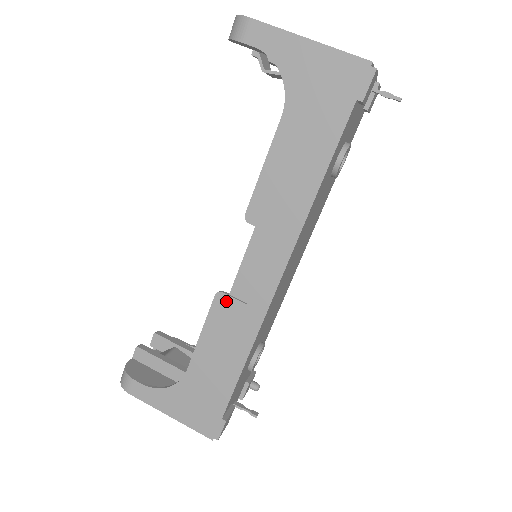
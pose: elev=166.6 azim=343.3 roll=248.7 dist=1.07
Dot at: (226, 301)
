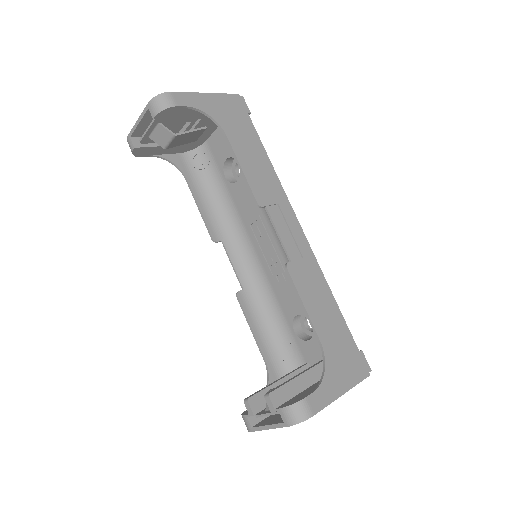
Dot at: (294, 266)
